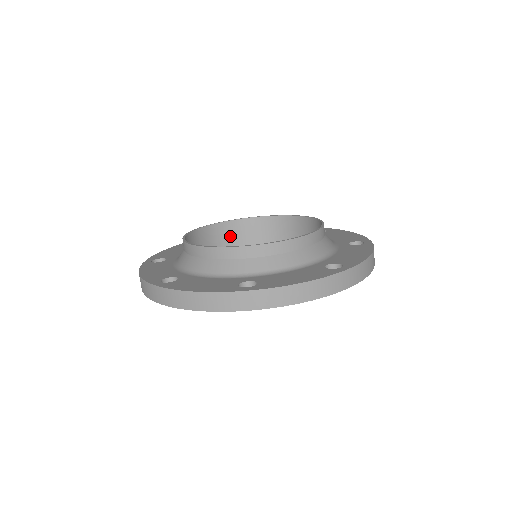
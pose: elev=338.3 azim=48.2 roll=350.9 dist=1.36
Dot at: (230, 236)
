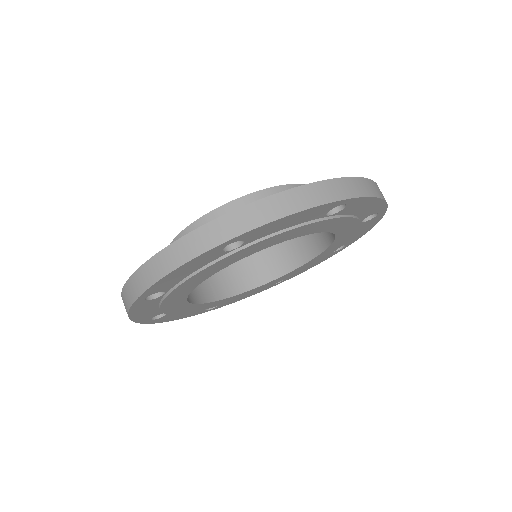
Dot at: (234, 271)
